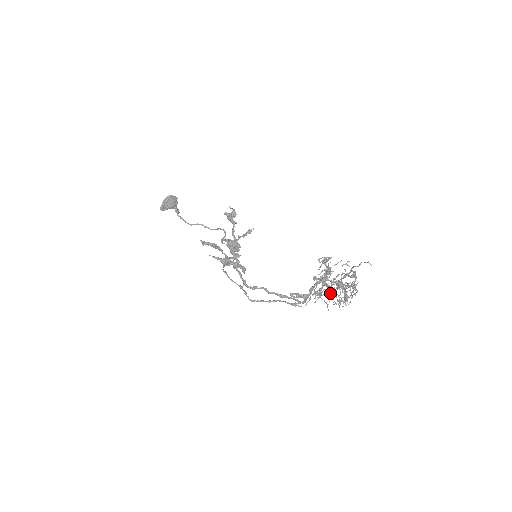
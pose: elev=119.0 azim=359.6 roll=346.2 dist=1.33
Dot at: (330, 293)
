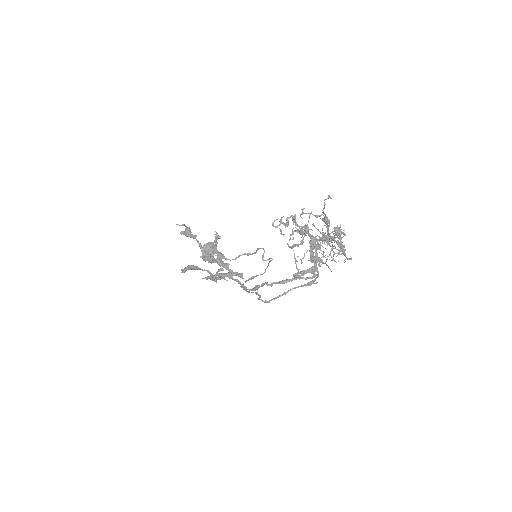
Dot at: (324, 252)
